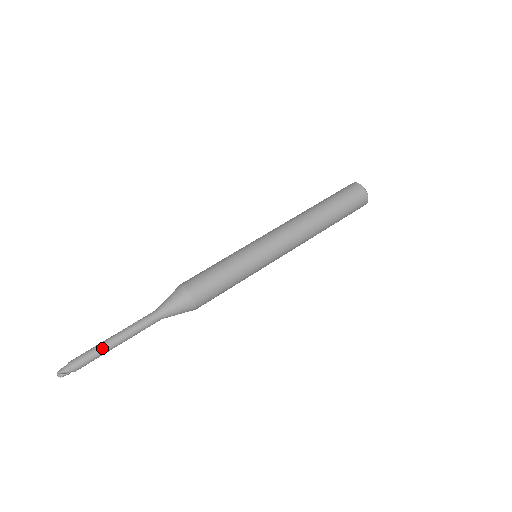
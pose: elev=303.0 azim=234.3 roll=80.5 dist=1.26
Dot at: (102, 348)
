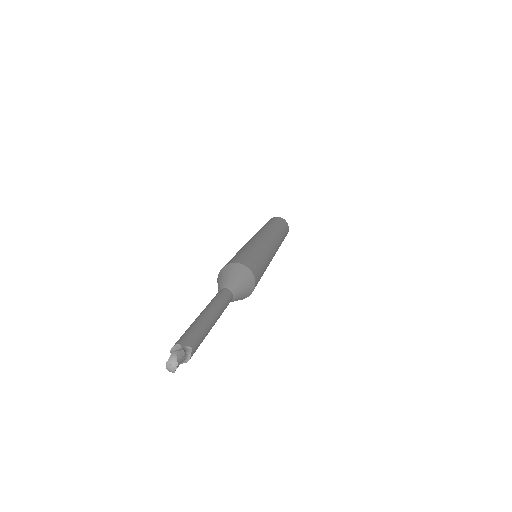
Dot at: (197, 321)
